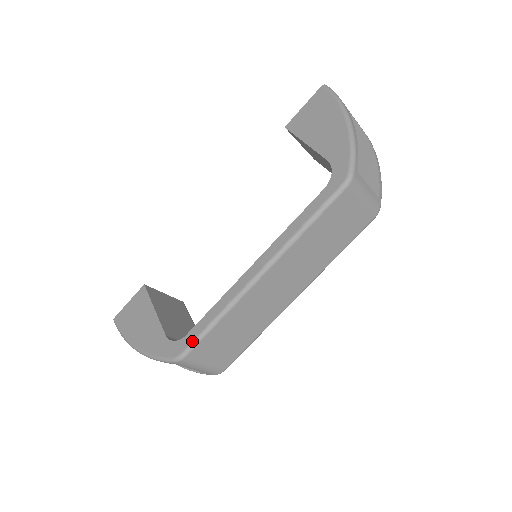
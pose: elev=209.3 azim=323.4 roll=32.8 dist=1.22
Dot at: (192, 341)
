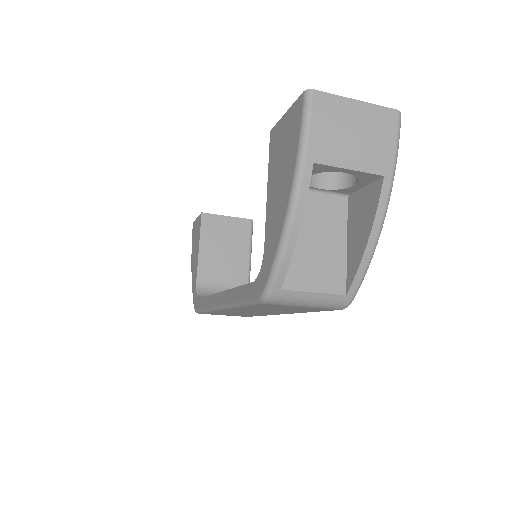
Dot at: (198, 309)
